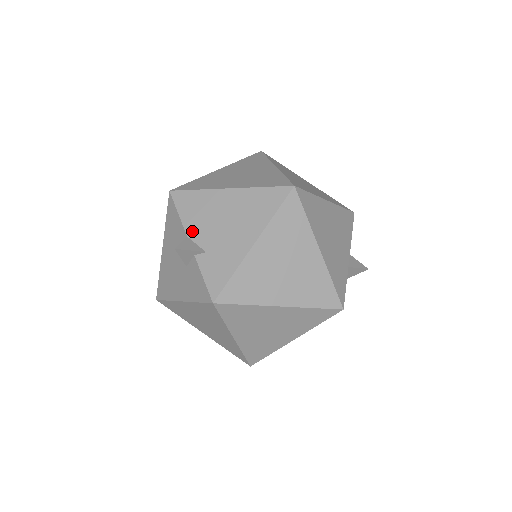
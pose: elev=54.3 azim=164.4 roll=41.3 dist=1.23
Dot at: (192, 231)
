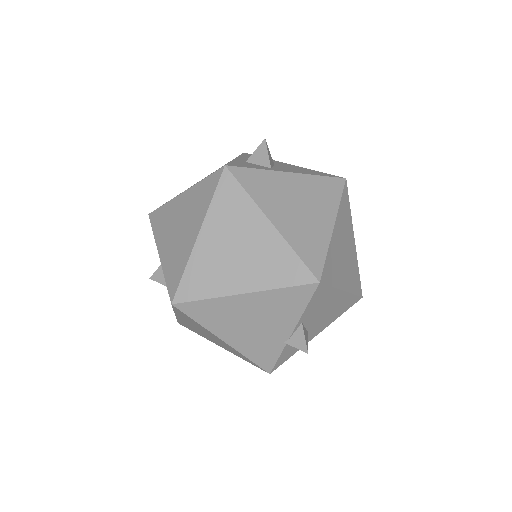
Dot at: occluded
